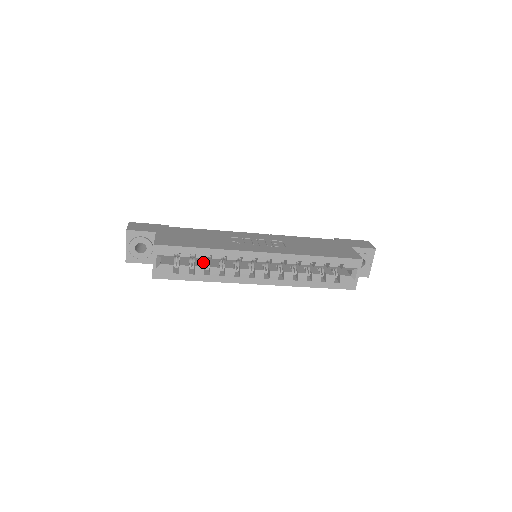
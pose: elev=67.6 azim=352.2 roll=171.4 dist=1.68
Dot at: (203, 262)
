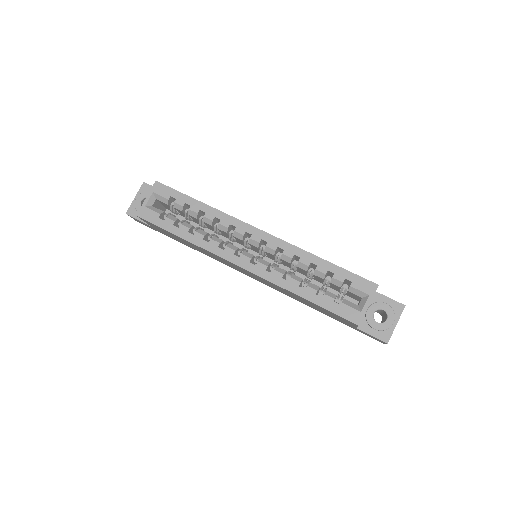
Dot at: occluded
